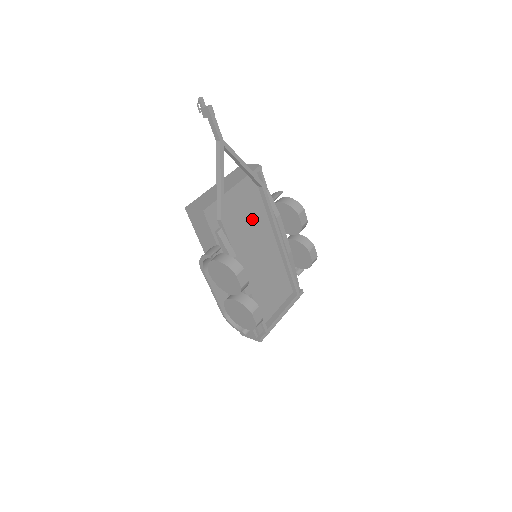
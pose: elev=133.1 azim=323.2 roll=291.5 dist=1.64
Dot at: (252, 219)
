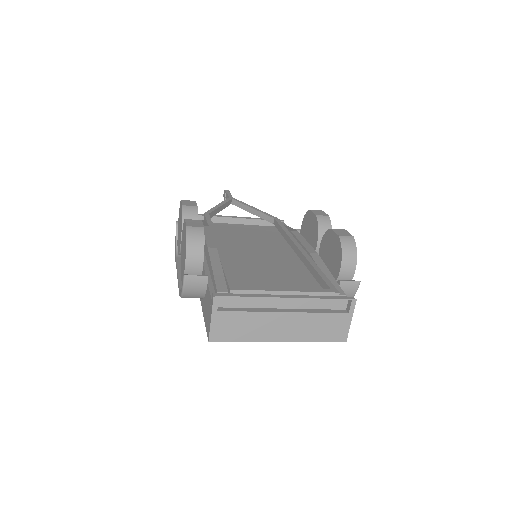
Dot at: (262, 241)
